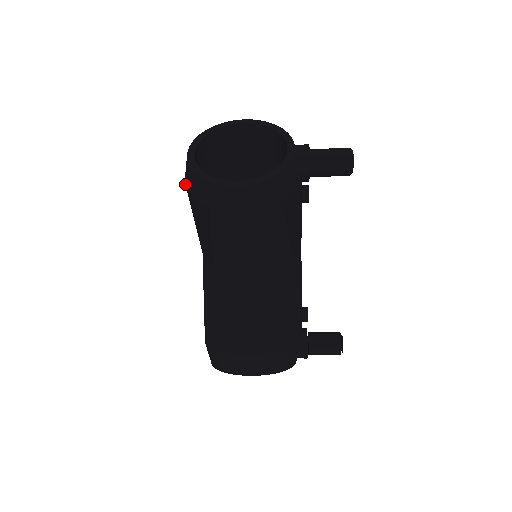
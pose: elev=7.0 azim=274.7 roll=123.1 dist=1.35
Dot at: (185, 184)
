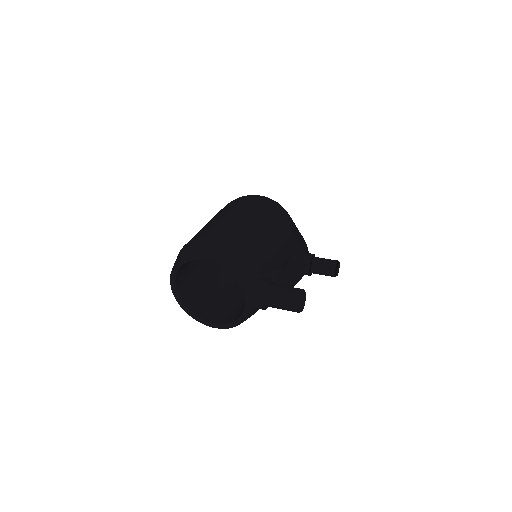
Dot at: occluded
